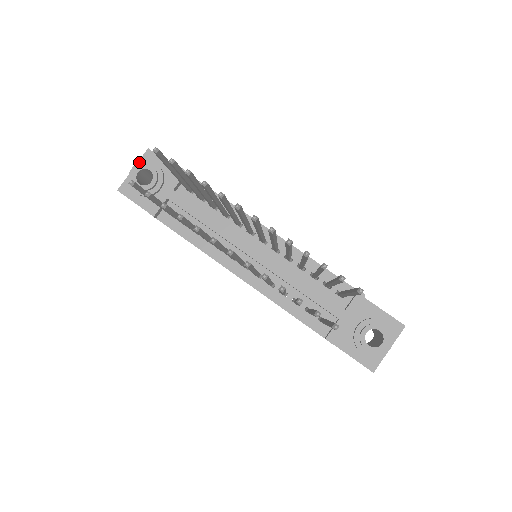
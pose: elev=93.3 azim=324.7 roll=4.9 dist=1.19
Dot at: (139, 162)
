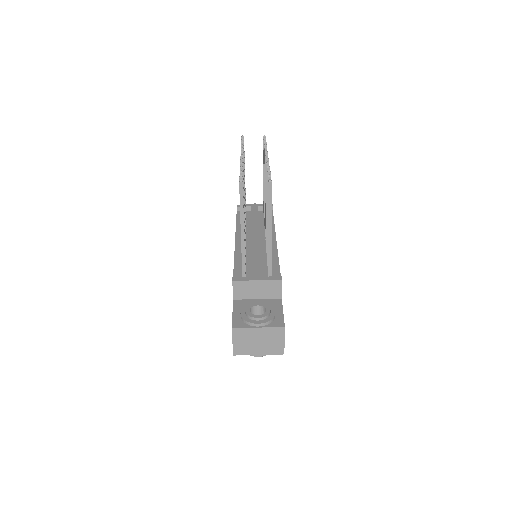
Dot at: occluded
